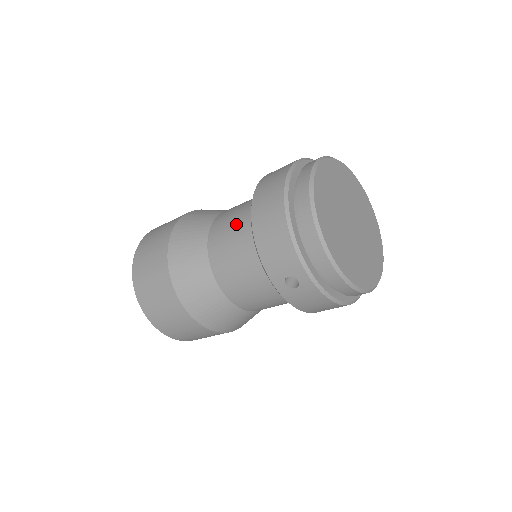
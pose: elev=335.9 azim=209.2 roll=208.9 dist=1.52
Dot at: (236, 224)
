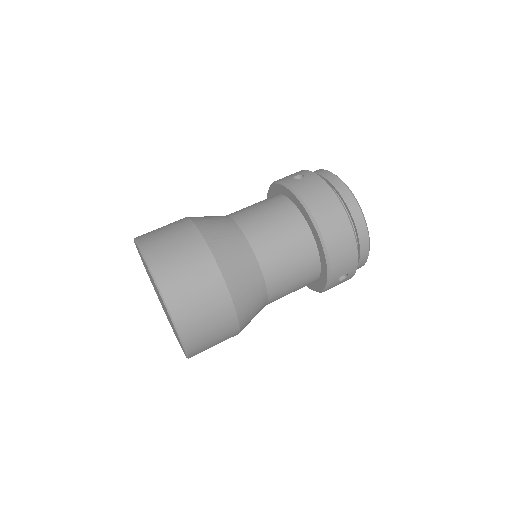
Dot at: (287, 239)
